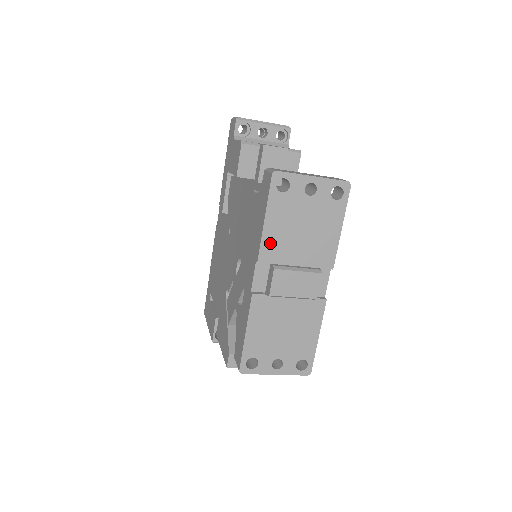
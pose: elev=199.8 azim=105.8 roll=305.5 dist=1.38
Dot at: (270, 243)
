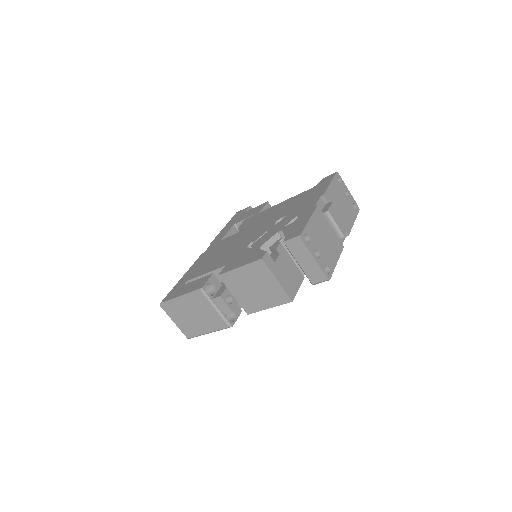
Dot at: (330, 194)
